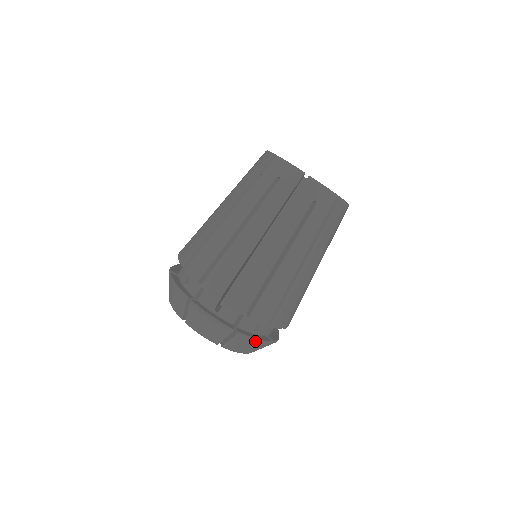
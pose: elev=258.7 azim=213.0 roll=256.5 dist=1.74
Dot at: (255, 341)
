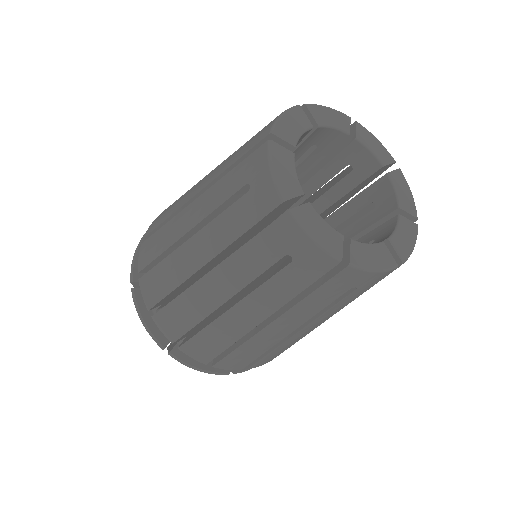
Dot at: occluded
